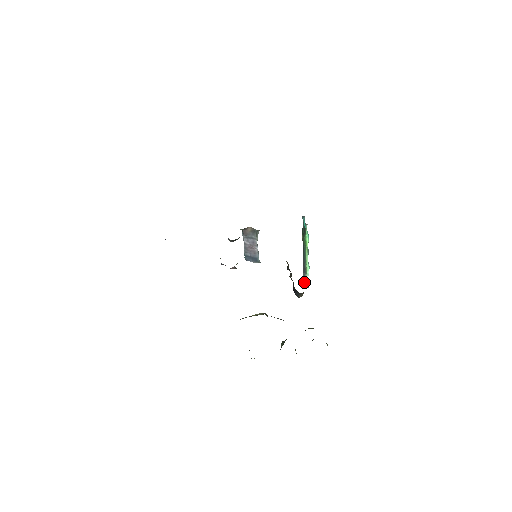
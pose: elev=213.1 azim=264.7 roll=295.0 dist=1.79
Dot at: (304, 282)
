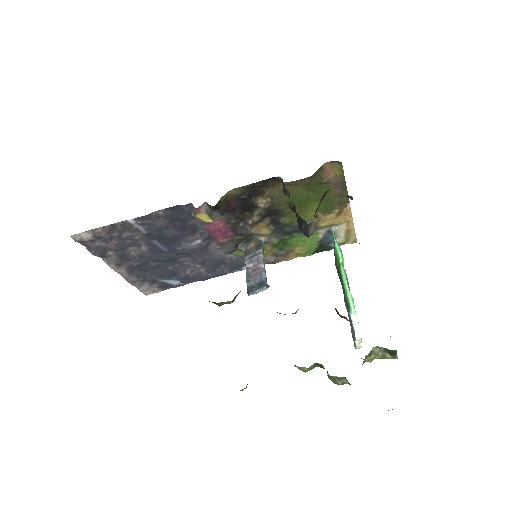
Dot at: occluded
